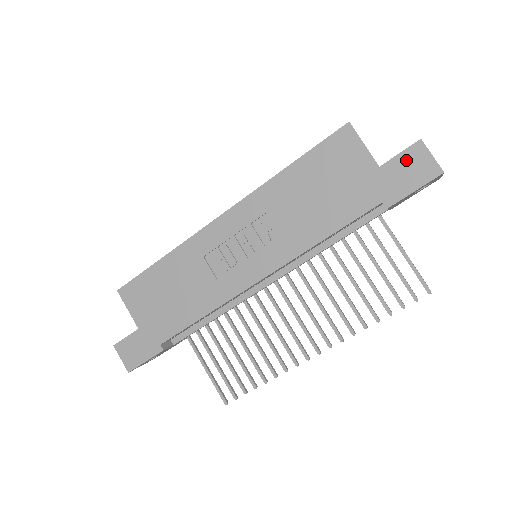
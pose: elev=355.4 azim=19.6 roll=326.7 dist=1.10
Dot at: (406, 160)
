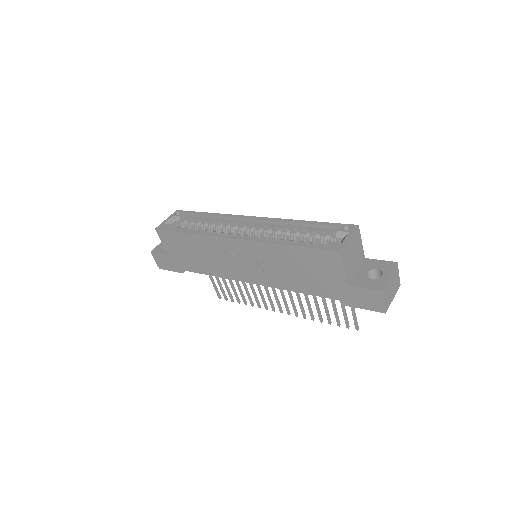
Dot at: (366, 294)
